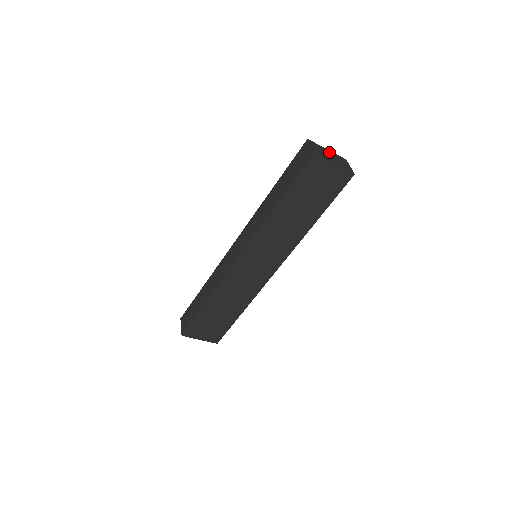
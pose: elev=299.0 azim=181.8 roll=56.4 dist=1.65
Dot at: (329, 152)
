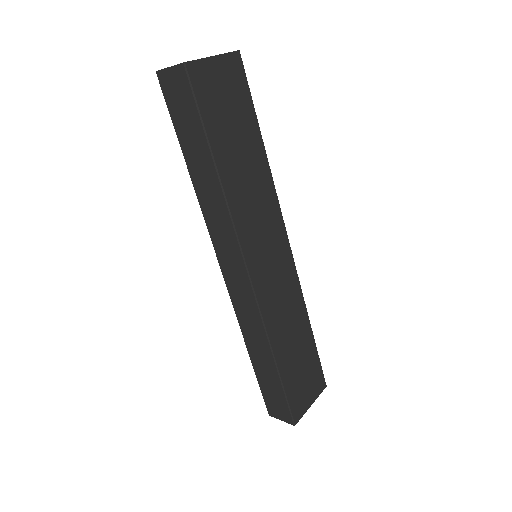
Dot at: occluded
